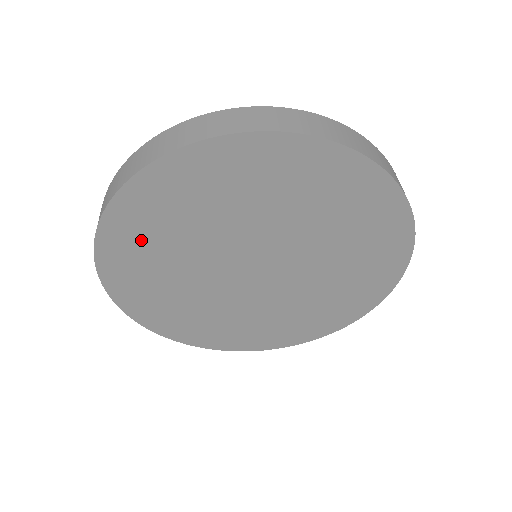
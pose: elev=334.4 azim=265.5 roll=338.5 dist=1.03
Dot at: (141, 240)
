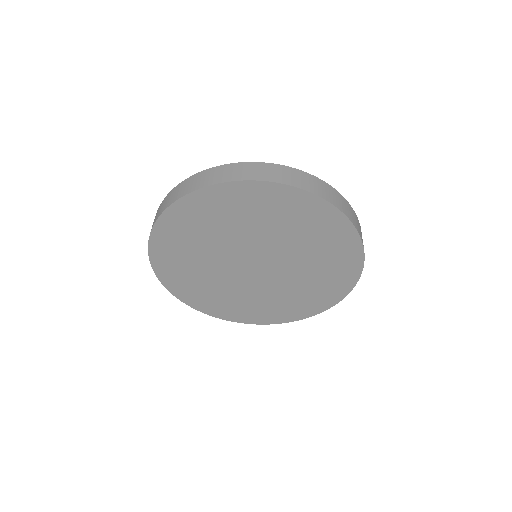
Dot at: (179, 240)
